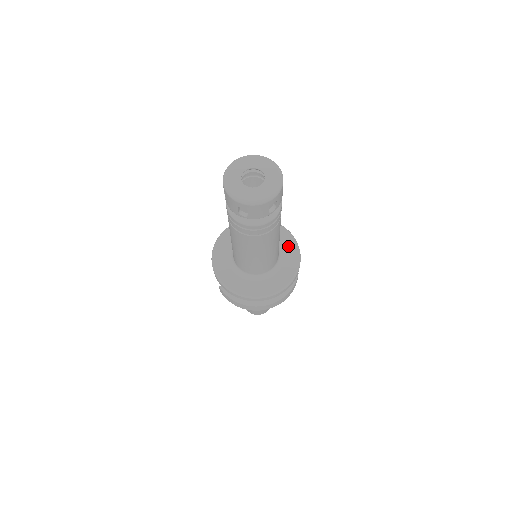
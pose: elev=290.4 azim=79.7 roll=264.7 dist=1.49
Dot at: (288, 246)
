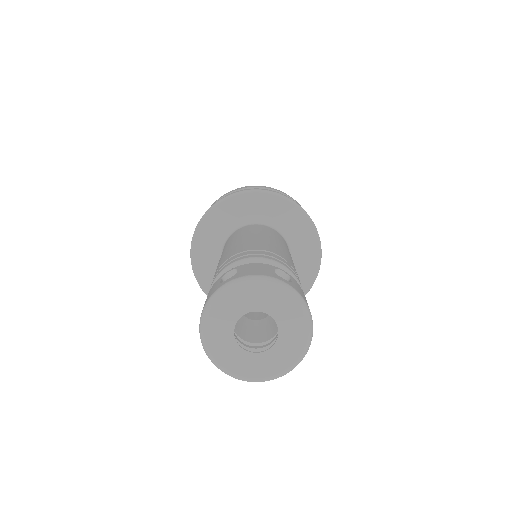
Dot at: (306, 249)
